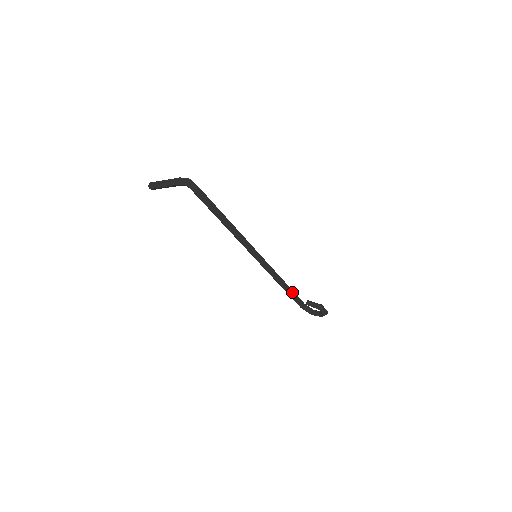
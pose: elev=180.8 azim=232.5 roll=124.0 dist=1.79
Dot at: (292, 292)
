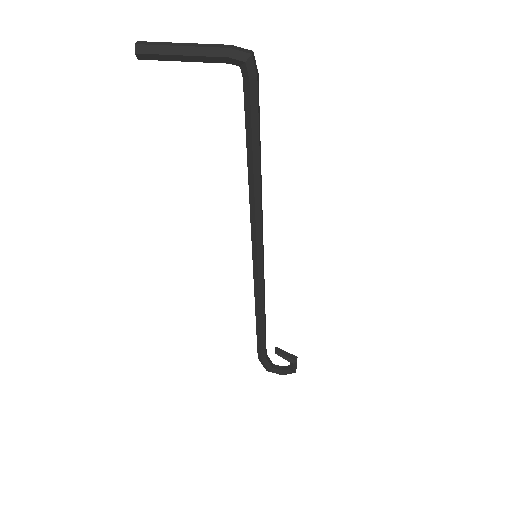
Dot at: (265, 330)
